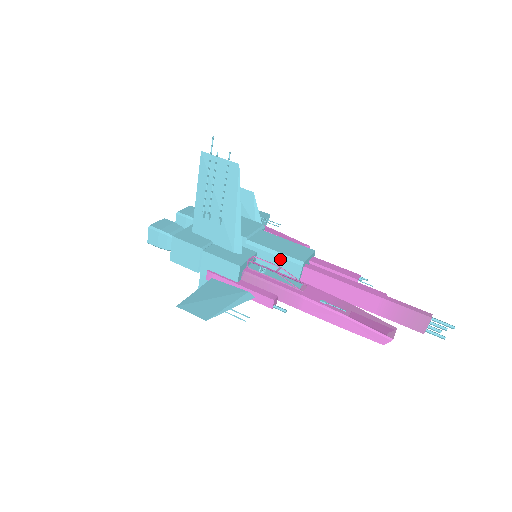
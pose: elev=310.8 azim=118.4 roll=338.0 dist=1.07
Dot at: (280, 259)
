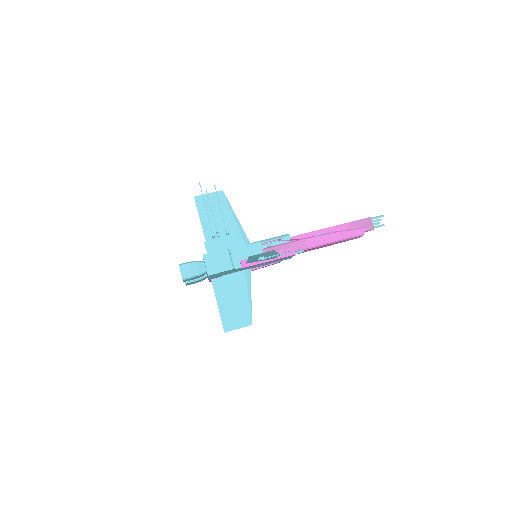
Dot at: occluded
